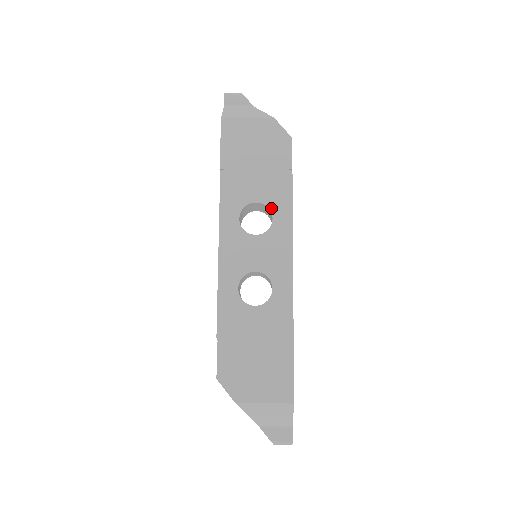
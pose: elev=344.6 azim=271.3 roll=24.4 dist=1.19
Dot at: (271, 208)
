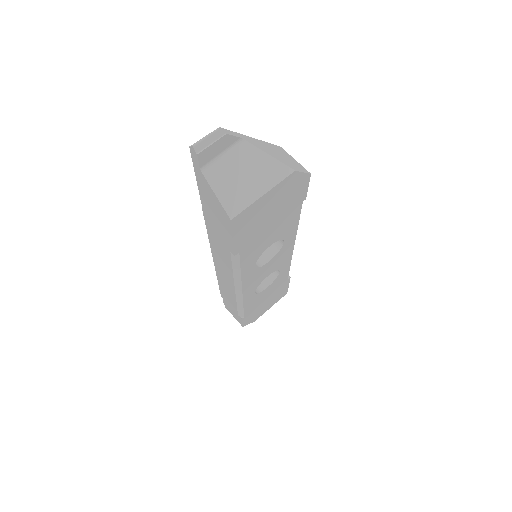
Dot at: (283, 238)
